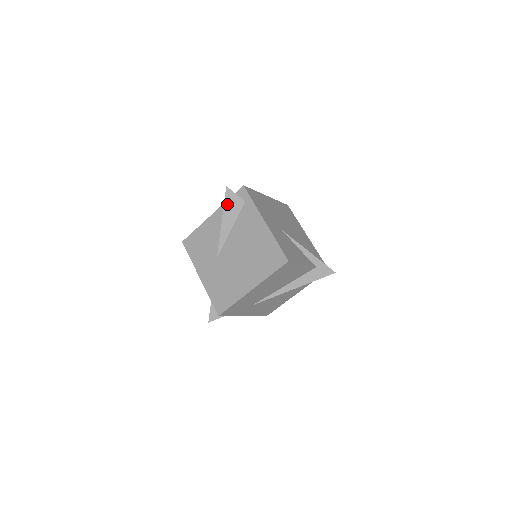
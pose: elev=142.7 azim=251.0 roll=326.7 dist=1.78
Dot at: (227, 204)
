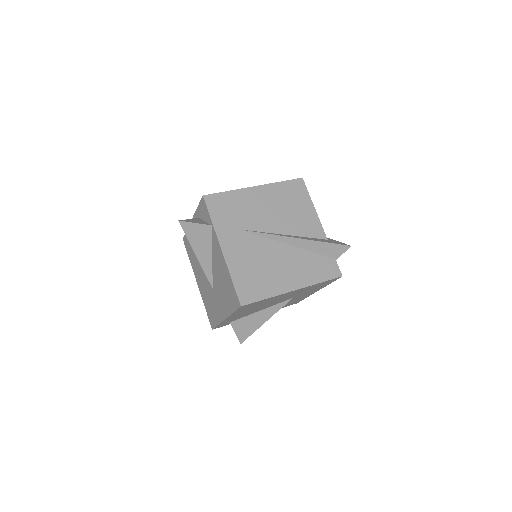
Dot at: occluded
